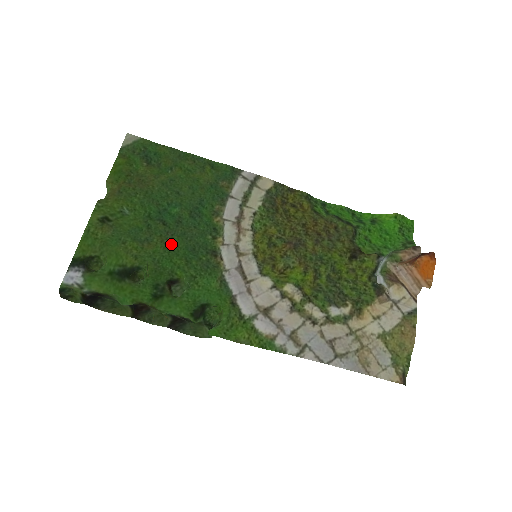
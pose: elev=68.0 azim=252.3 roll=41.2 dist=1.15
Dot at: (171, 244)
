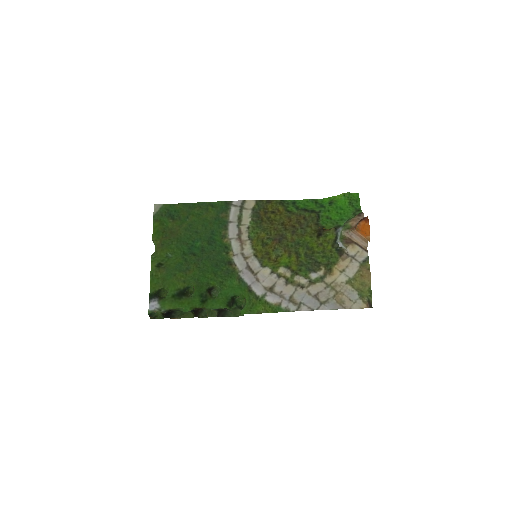
Dot at: (202, 266)
